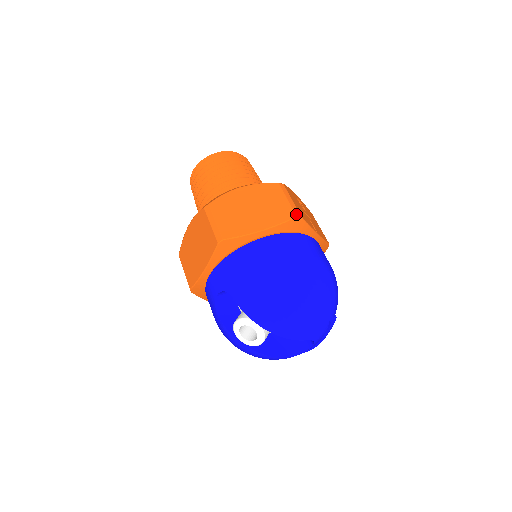
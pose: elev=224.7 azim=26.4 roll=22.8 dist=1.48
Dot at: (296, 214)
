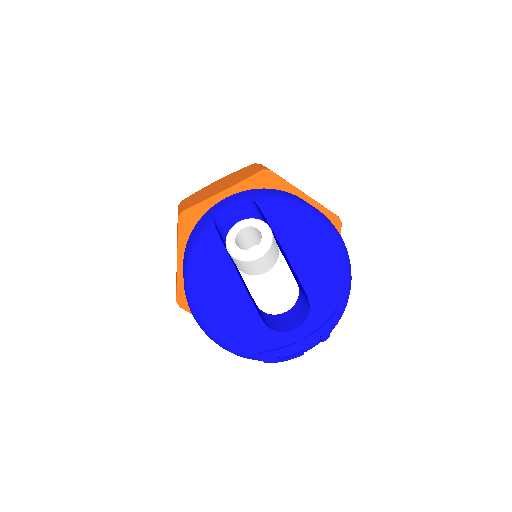
Dot at: (338, 217)
